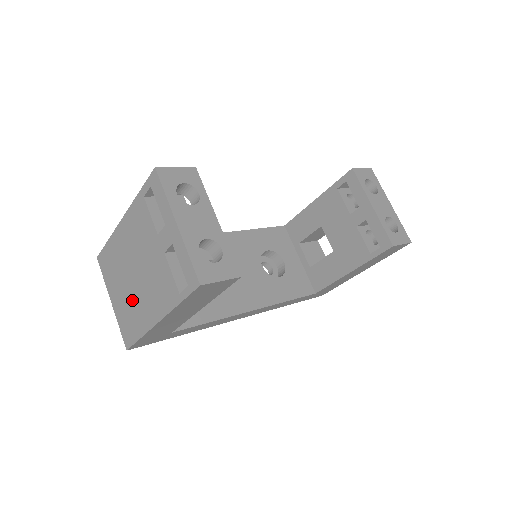
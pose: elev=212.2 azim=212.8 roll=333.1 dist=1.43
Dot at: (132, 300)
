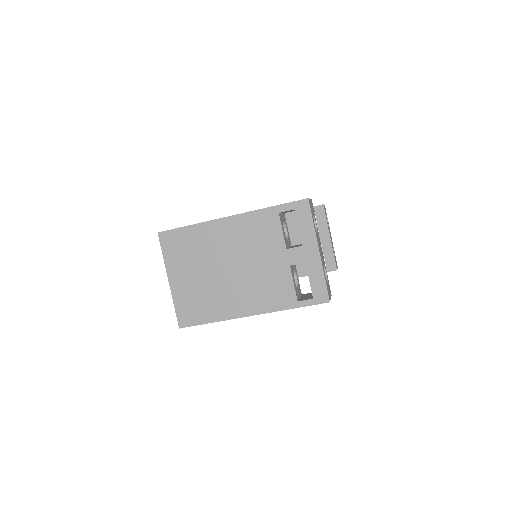
Dot at: (214, 288)
